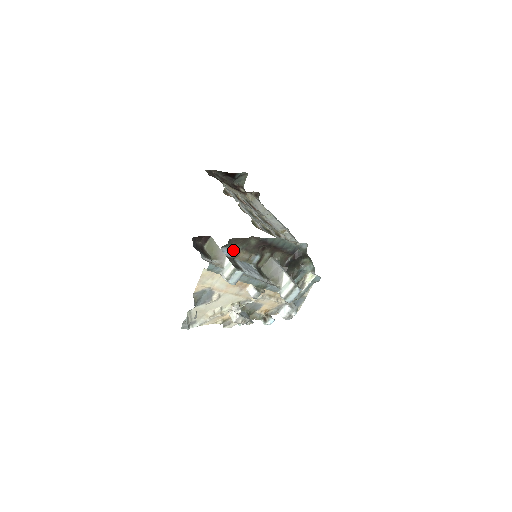
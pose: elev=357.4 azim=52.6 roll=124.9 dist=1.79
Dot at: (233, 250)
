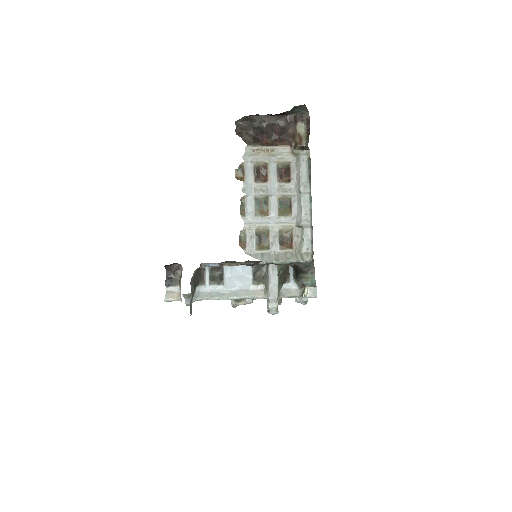
Dot at: (216, 263)
